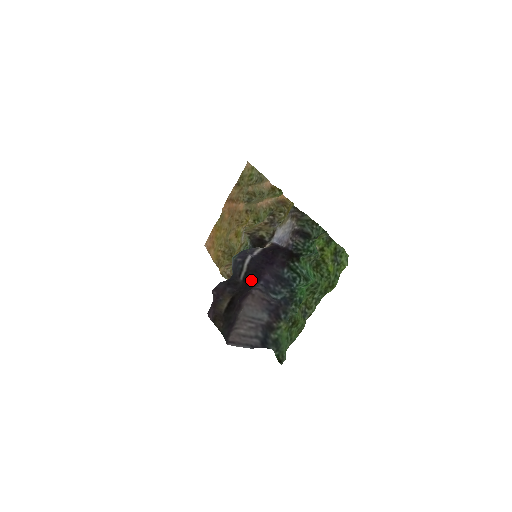
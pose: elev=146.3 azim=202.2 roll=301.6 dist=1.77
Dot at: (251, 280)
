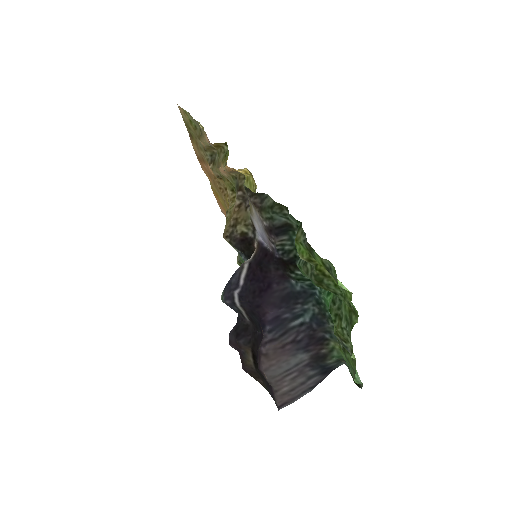
Dot at: (256, 324)
